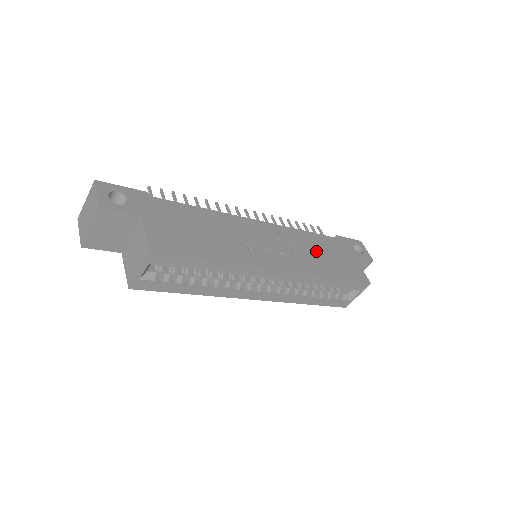
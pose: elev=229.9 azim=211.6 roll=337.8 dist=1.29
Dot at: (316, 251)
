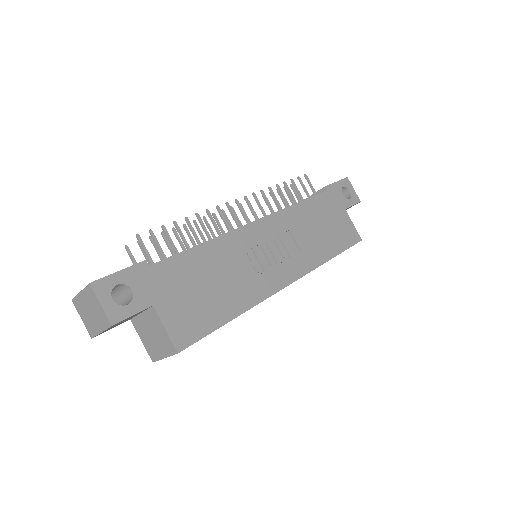
Dot at: (312, 228)
